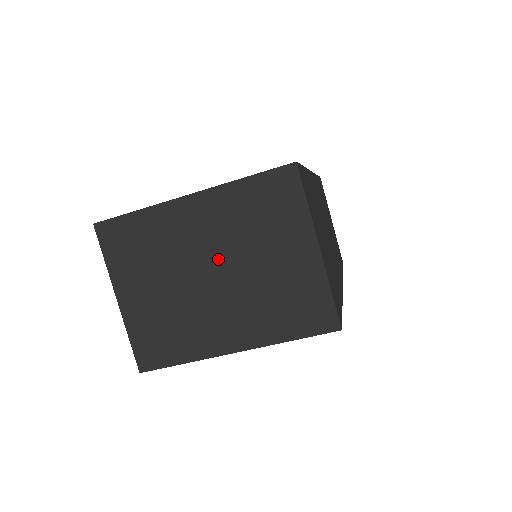
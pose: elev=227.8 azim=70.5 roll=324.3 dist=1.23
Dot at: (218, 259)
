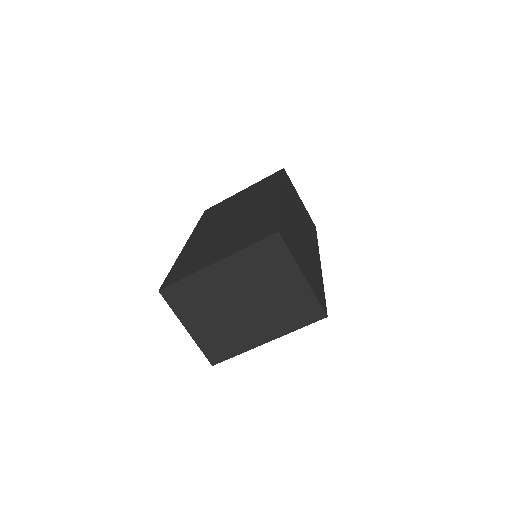
Dot at: (244, 295)
